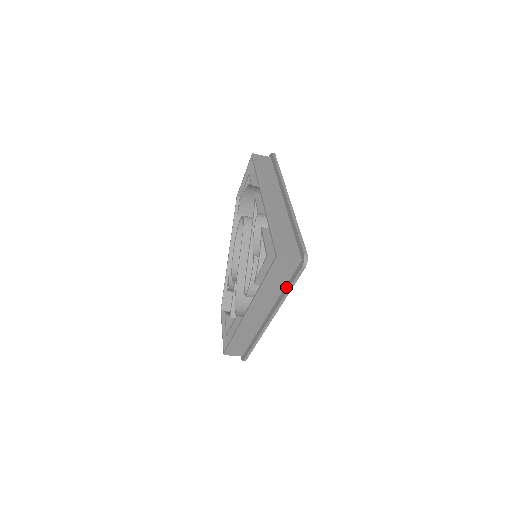
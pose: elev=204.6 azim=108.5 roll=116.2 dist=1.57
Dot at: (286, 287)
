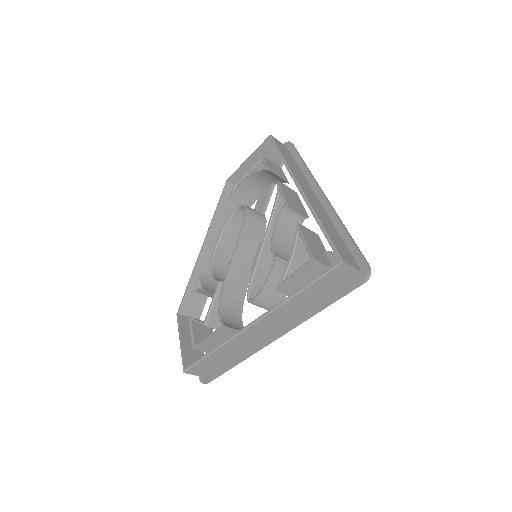
Dot at: (322, 301)
